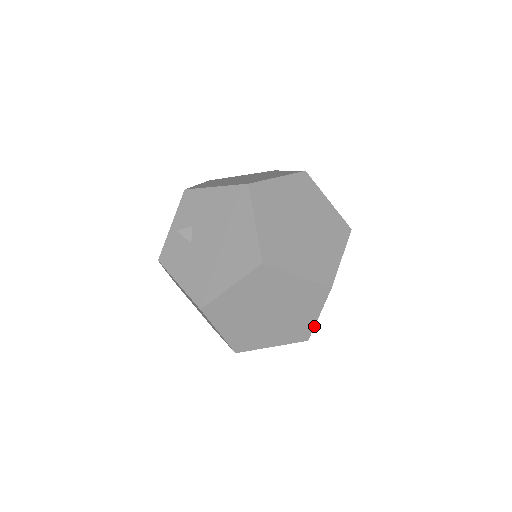
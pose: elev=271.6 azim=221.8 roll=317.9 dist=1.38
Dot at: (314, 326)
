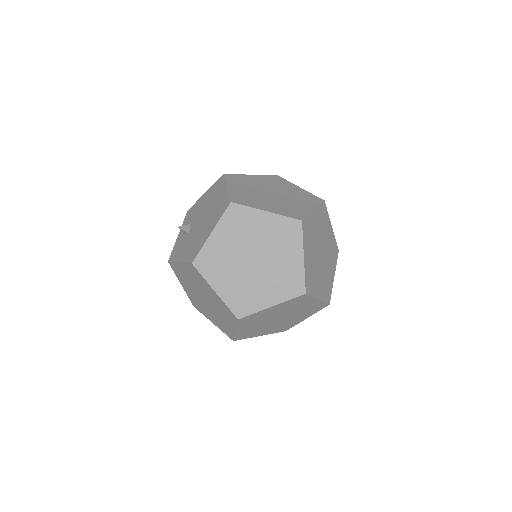
Dot at: (304, 272)
